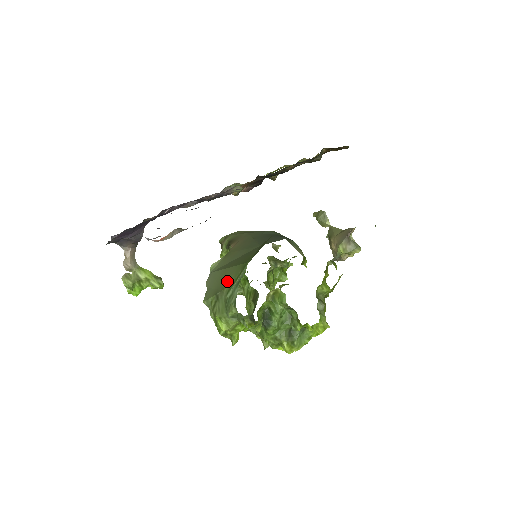
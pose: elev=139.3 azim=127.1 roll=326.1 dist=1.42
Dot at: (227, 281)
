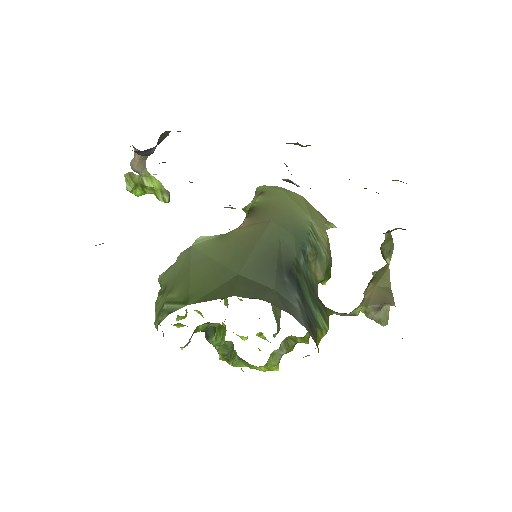
Dot at: (176, 289)
